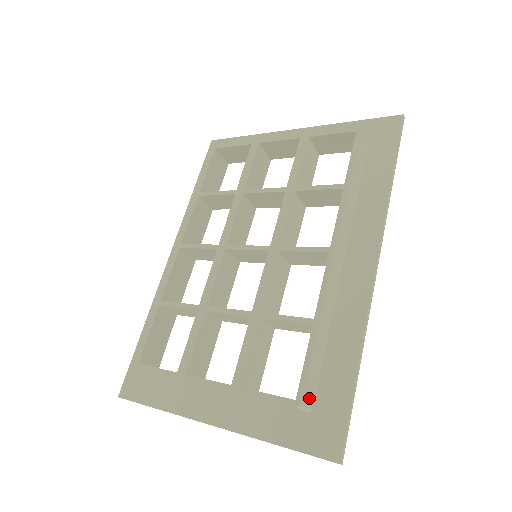
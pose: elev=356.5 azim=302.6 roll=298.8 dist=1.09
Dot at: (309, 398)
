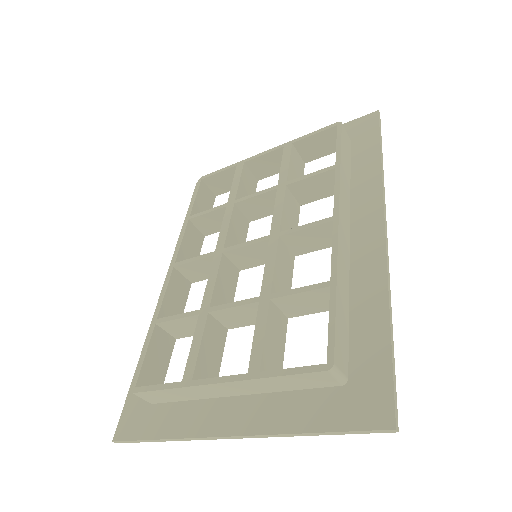
Dot at: (342, 364)
